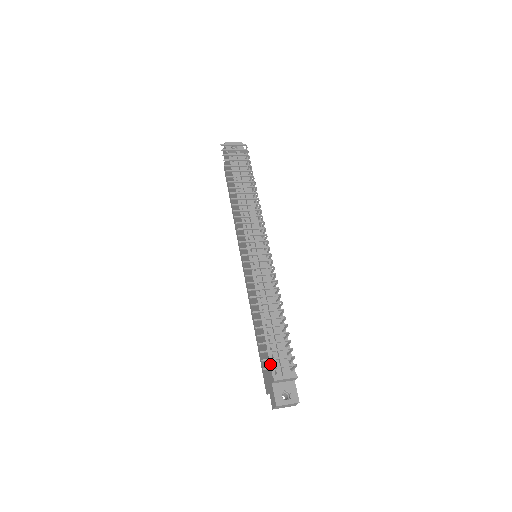
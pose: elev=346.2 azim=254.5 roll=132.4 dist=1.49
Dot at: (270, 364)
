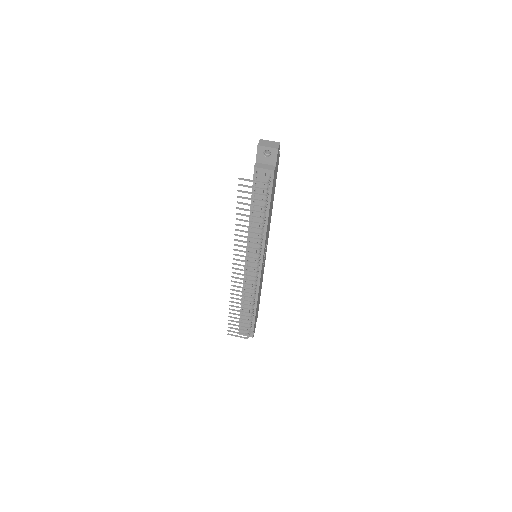
Dot at: occluded
